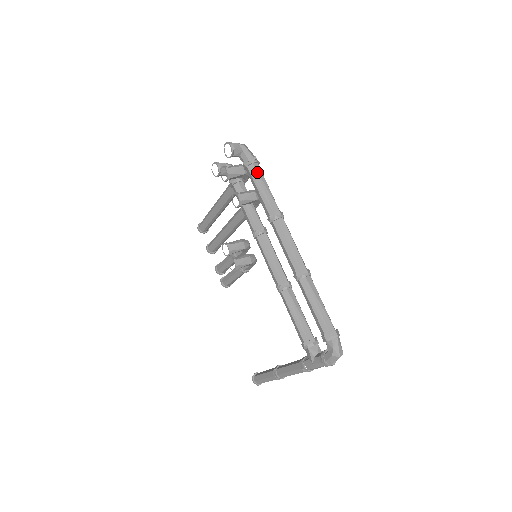
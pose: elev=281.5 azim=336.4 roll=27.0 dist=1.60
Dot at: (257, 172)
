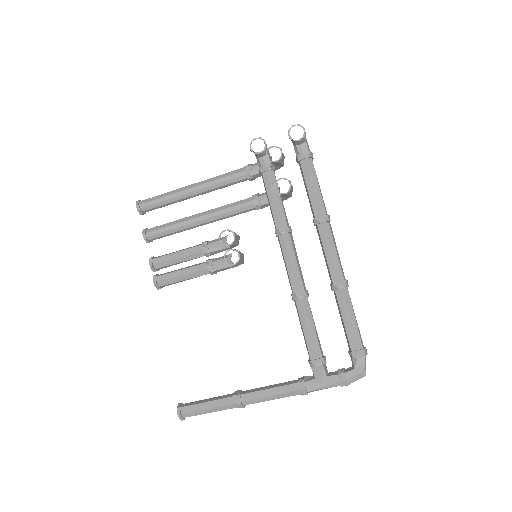
Dot at: occluded
